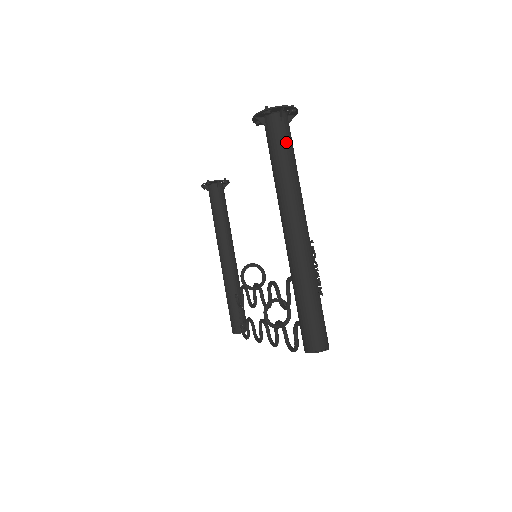
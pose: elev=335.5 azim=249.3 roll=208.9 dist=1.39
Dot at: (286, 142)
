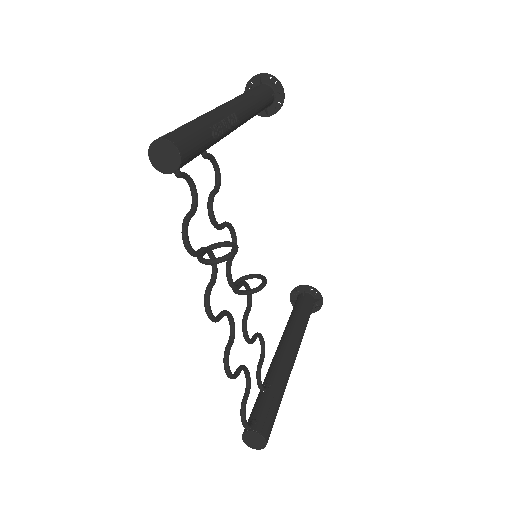
Dot at: (254, 89)
